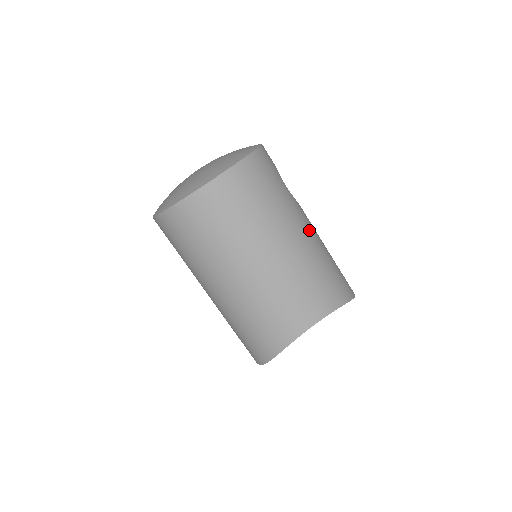
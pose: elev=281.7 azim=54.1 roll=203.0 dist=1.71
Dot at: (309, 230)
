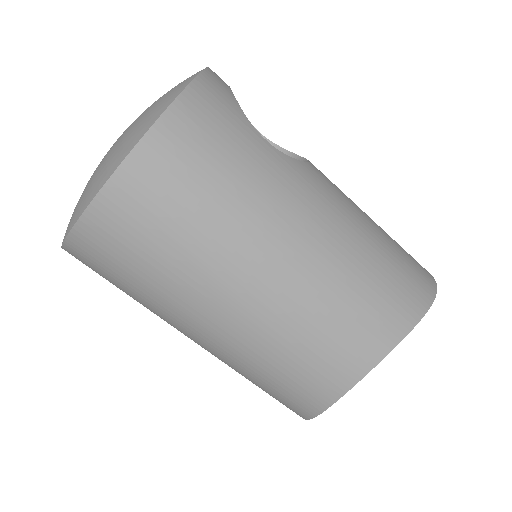
Dot at: (326, 212)
